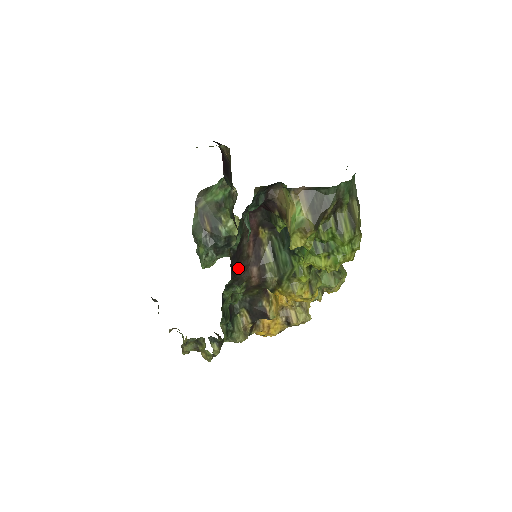
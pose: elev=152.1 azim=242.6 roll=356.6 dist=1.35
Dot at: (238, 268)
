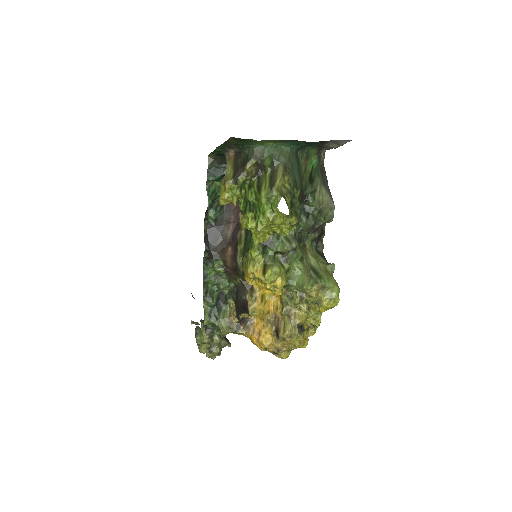
Dot at: (215, 244)
